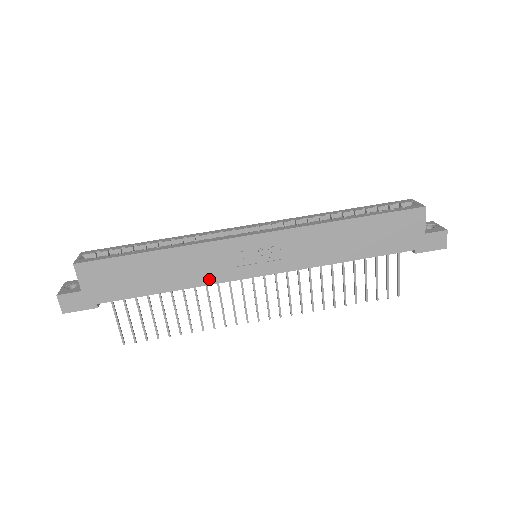
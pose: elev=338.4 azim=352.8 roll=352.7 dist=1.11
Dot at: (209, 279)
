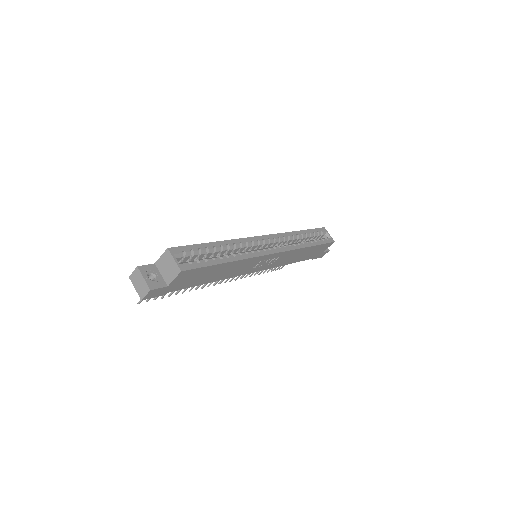
Dot at: (235, 275)
